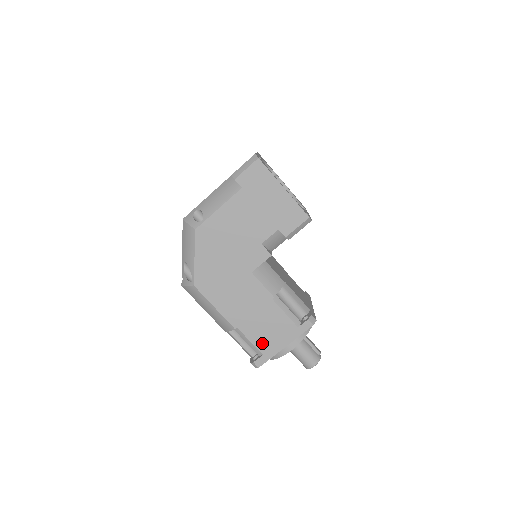
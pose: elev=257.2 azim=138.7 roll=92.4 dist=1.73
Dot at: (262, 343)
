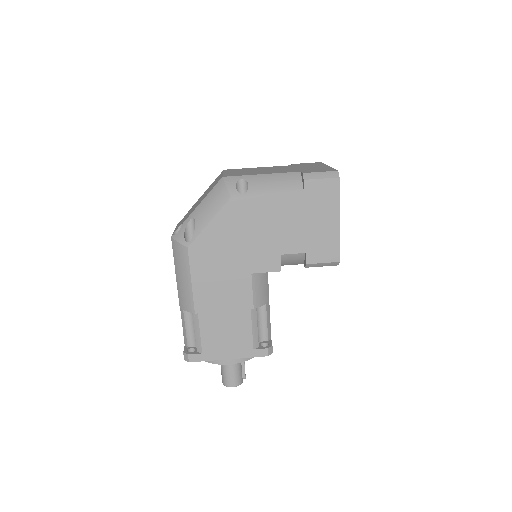
Dot at: (210, 342)
